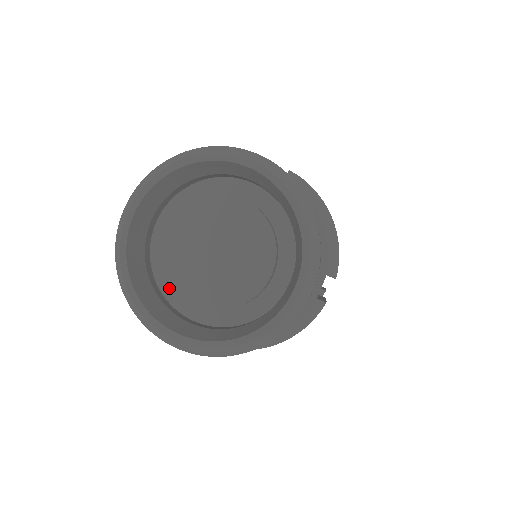
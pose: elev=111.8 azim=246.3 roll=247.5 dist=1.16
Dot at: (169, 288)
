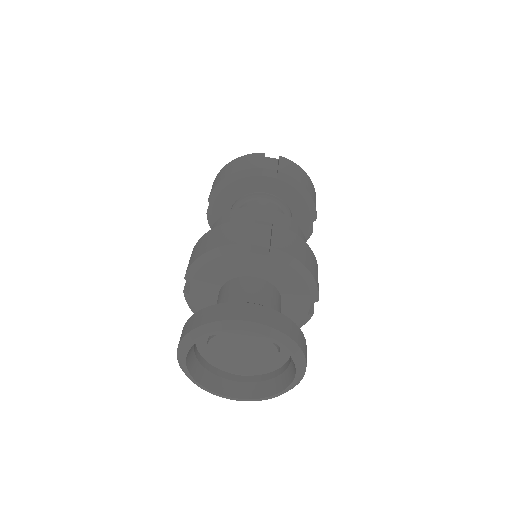
Dot at: occluded
